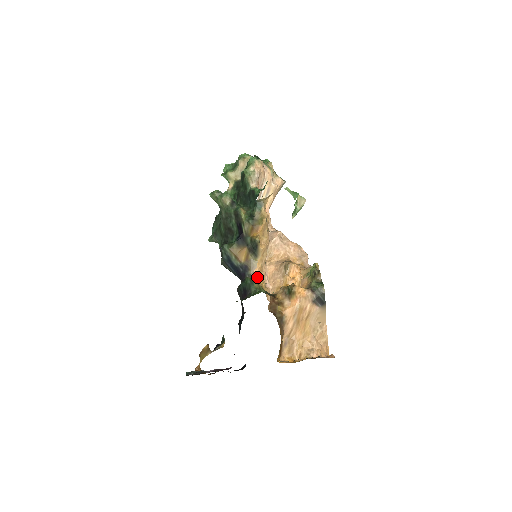
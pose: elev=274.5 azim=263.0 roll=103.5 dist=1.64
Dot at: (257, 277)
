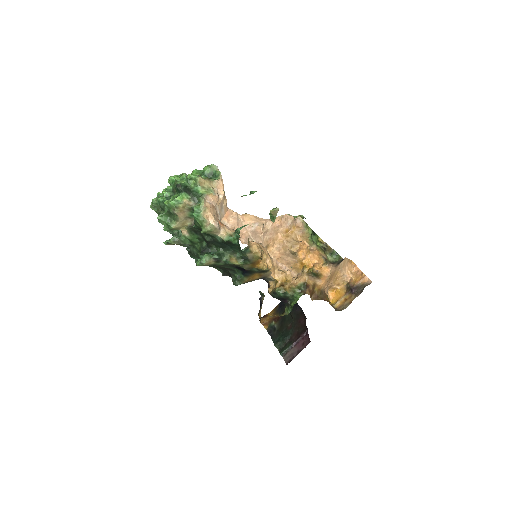
Dot at: (276, 276)
